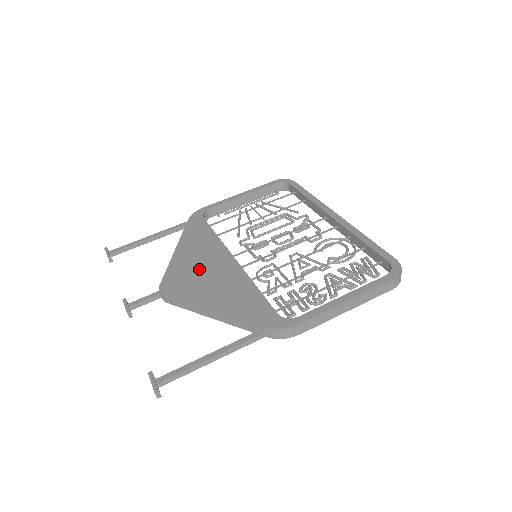
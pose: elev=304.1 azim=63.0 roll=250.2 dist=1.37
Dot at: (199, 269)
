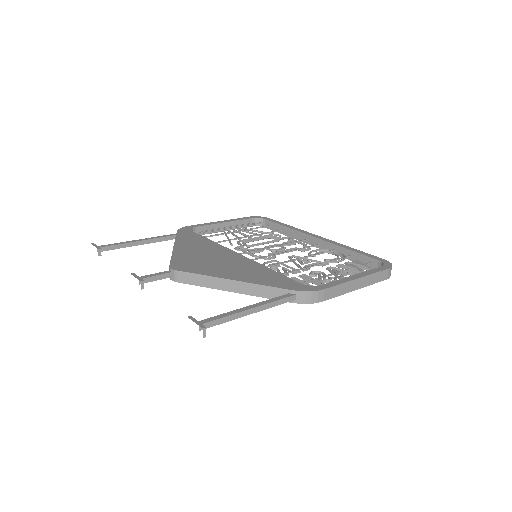
Dot at: (206, 258)
